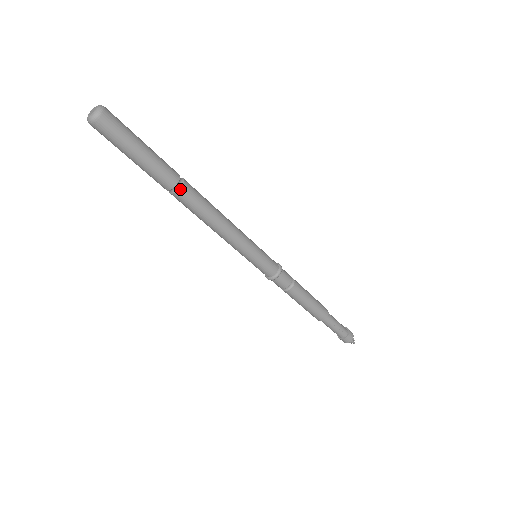
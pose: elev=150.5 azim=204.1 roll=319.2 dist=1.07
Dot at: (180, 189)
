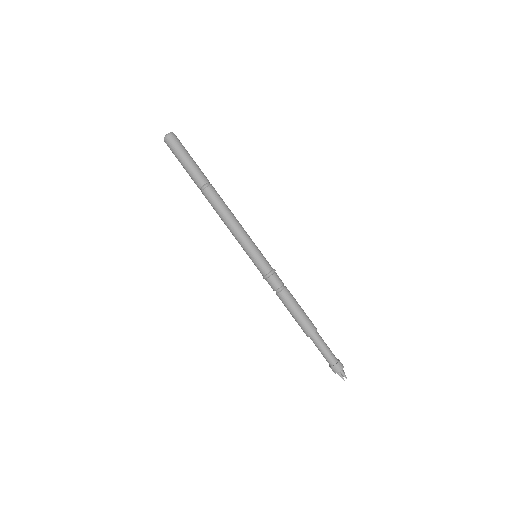
Dot at: (208, 187)
